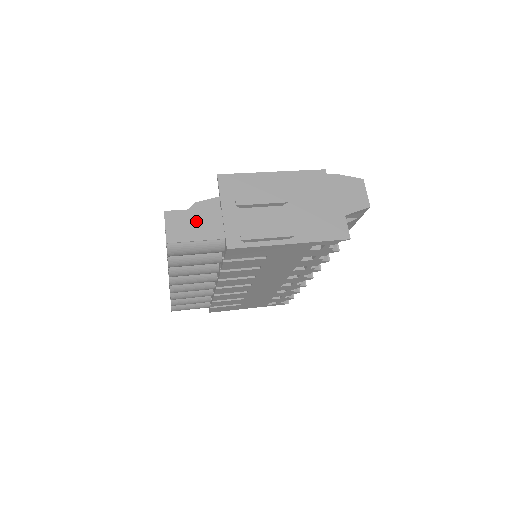
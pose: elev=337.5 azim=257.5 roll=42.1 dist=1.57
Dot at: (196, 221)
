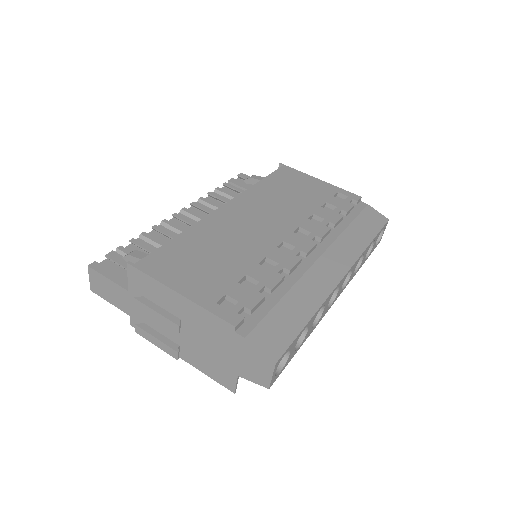
Dot at: (110, 289)
